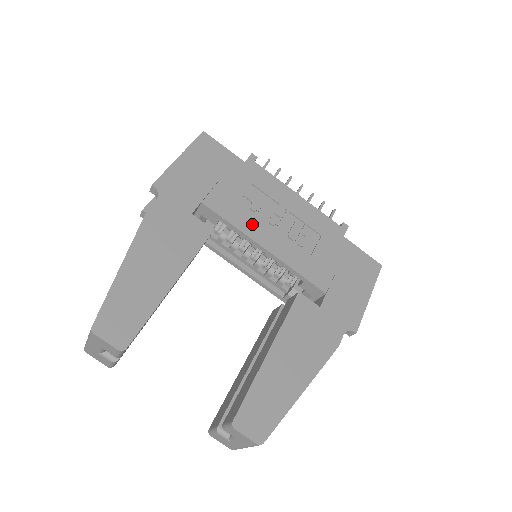
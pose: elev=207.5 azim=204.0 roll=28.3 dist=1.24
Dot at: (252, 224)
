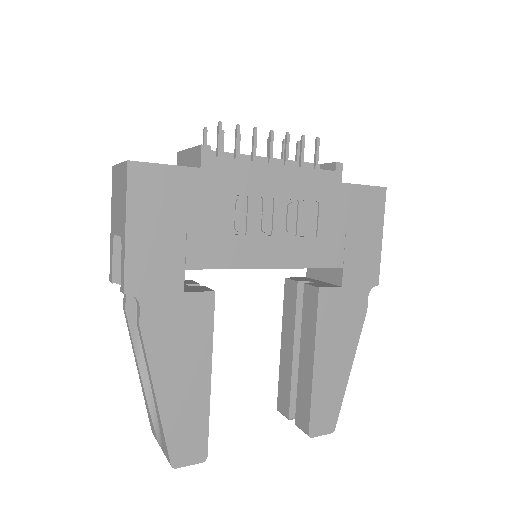
Dot at: (247, 250)
